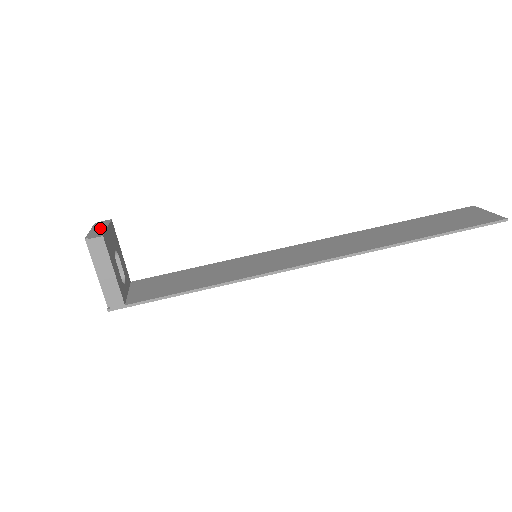
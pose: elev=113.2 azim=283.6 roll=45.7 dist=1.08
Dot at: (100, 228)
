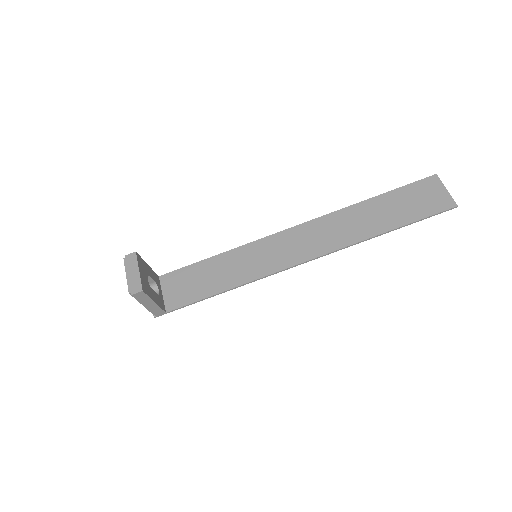
Dot at: (133, 272)
